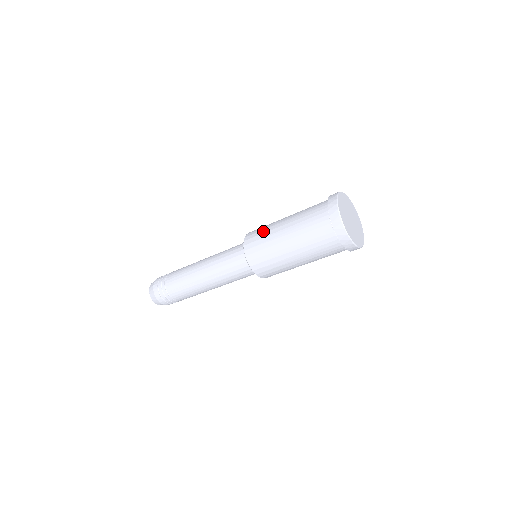
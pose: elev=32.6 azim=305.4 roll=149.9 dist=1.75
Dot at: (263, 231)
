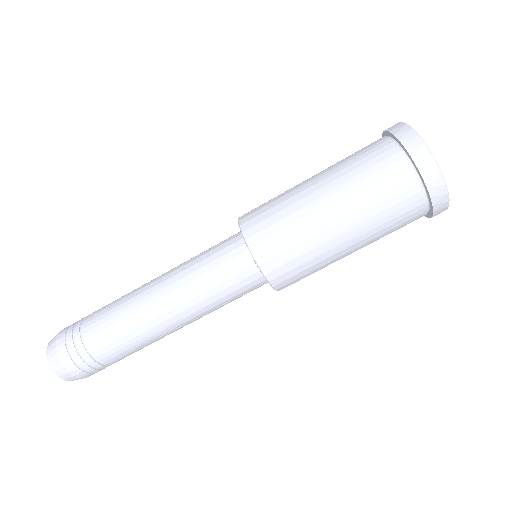
Dot at: occluded
